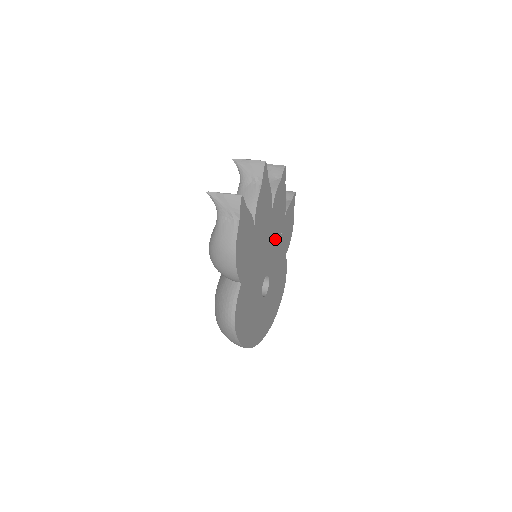
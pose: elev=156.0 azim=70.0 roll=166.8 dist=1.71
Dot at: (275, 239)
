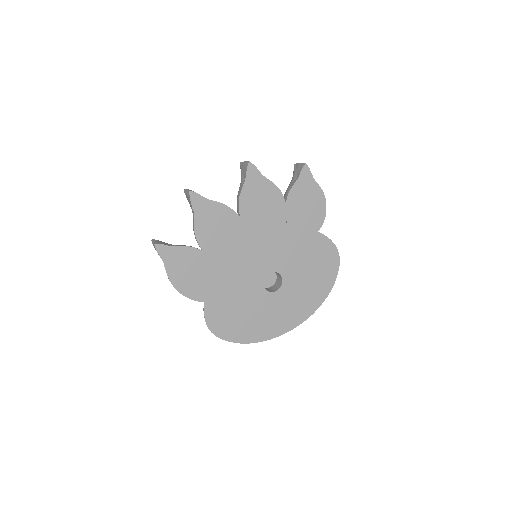
Dot at: (271, 234)
